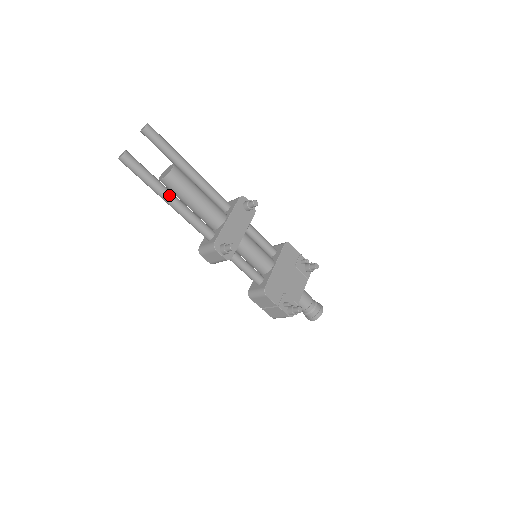
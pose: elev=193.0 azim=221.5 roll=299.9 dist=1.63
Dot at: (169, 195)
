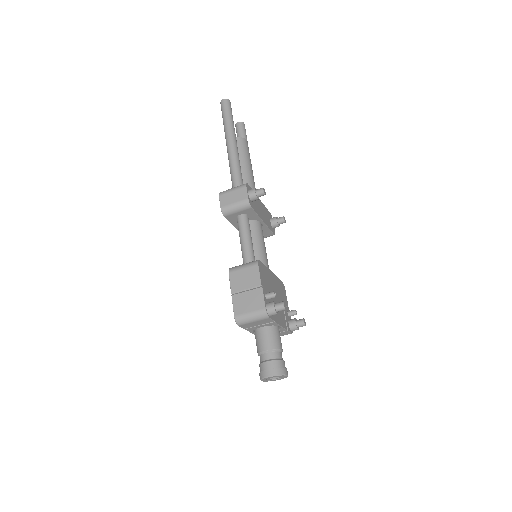
Dot at: (236, 141)
